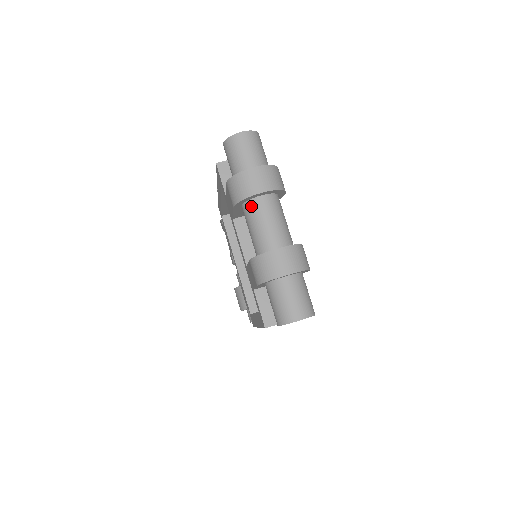
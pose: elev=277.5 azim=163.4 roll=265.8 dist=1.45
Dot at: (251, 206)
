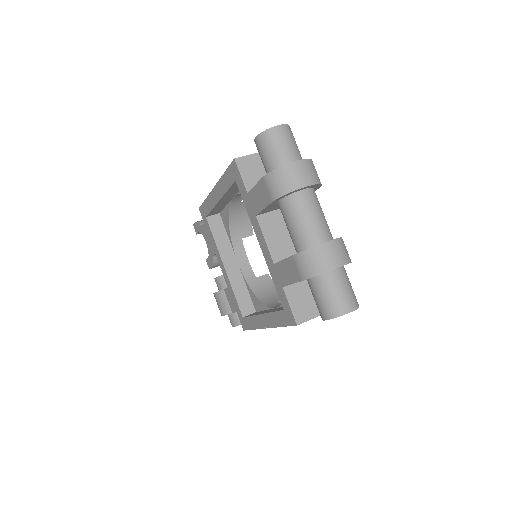
Dot at: (294, 200)
